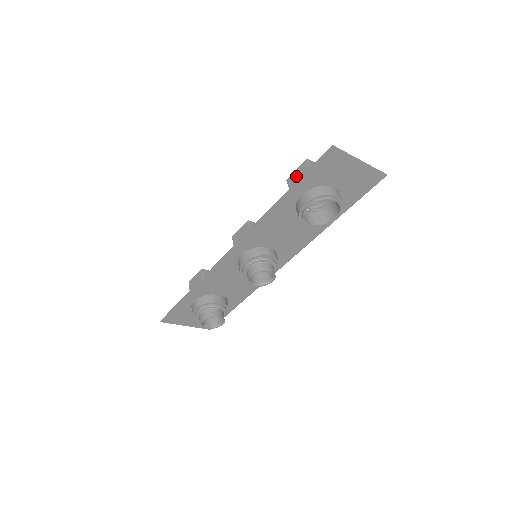
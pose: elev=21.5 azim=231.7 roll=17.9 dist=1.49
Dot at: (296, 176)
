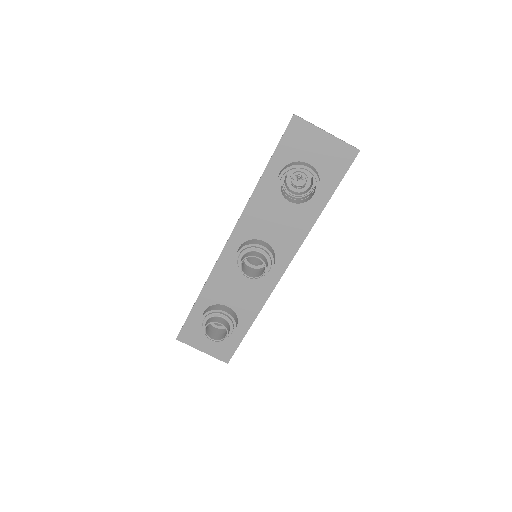
Dot at: occluded
